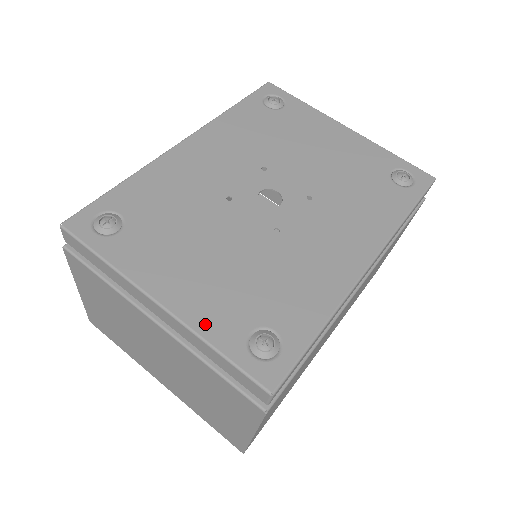
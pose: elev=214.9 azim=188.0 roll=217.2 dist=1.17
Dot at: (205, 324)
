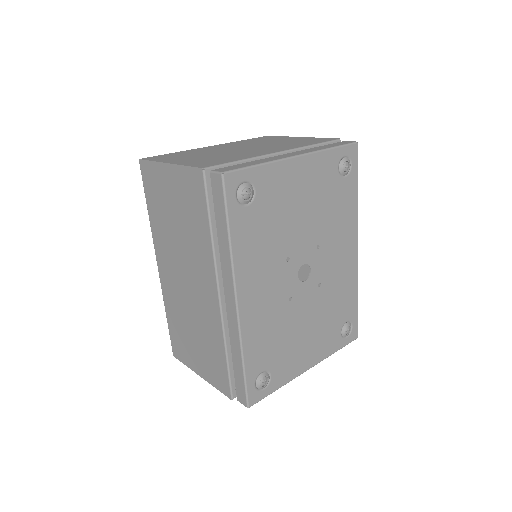
Dot at: (327, 352)
